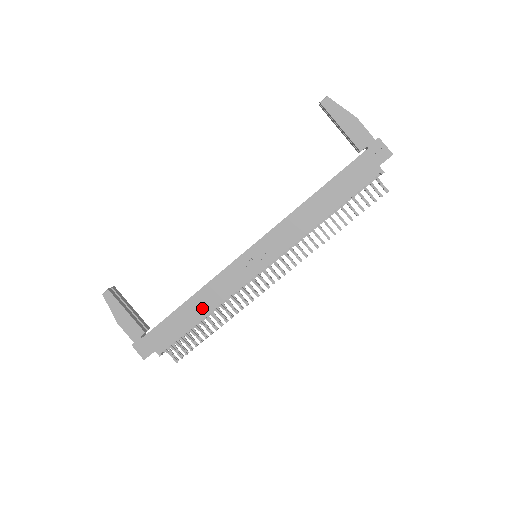
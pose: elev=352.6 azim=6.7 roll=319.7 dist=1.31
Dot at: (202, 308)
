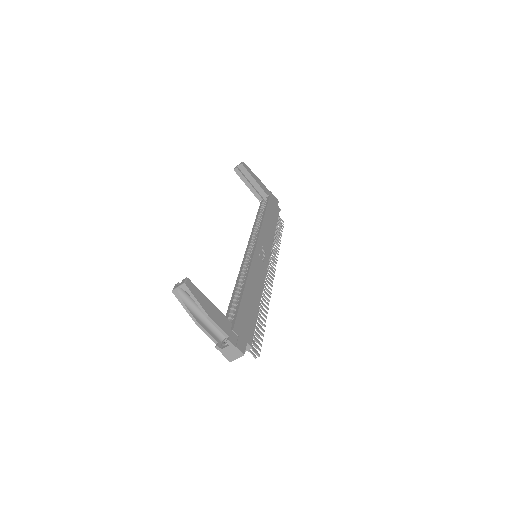
Dot at: (255, 294)
